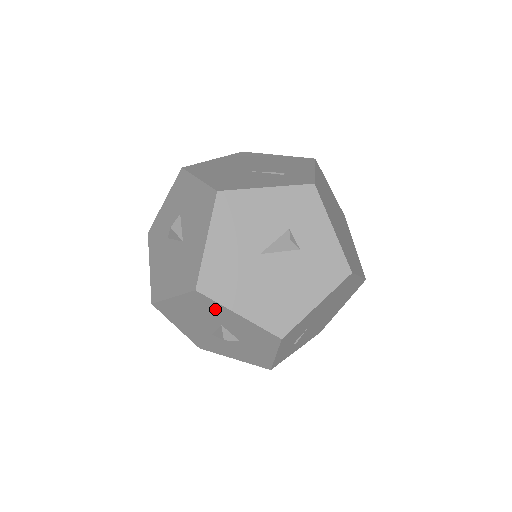
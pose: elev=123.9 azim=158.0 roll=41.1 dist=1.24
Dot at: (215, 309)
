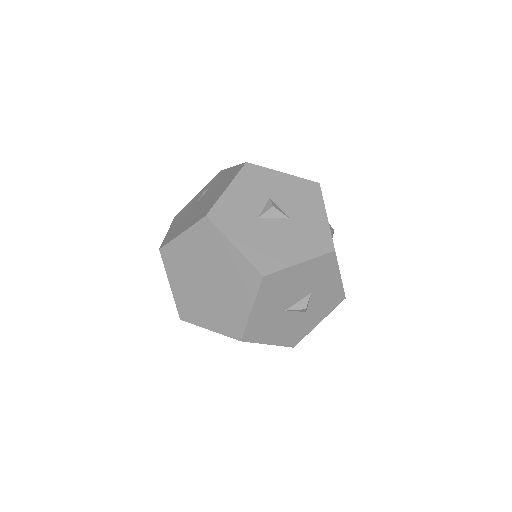
Dot at: (327, 272)
